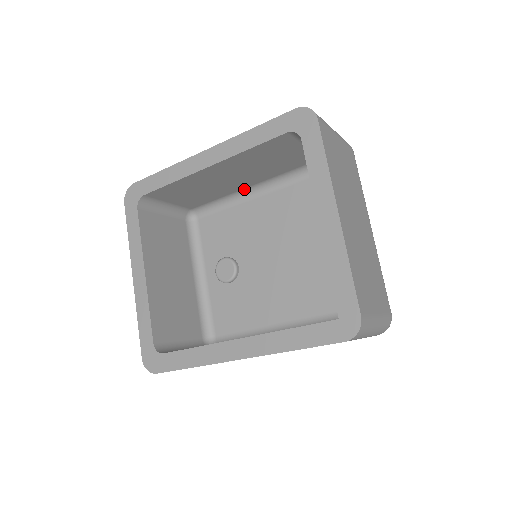
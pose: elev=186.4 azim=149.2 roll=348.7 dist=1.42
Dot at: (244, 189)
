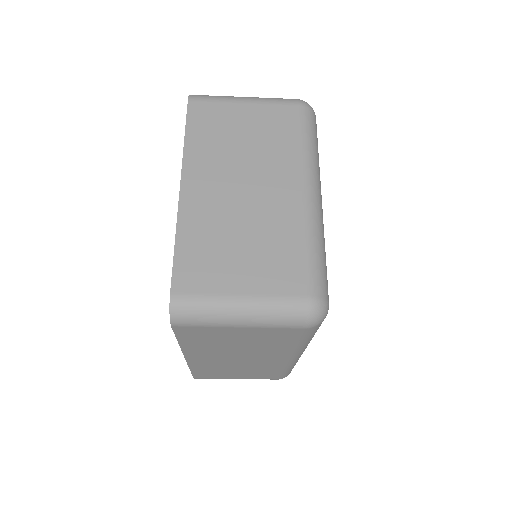
Dot at: occluded
